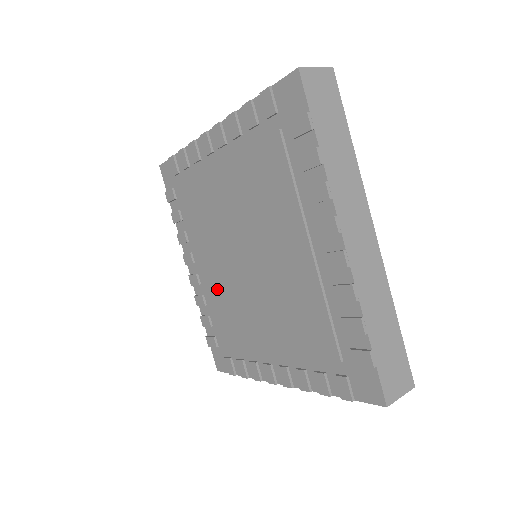
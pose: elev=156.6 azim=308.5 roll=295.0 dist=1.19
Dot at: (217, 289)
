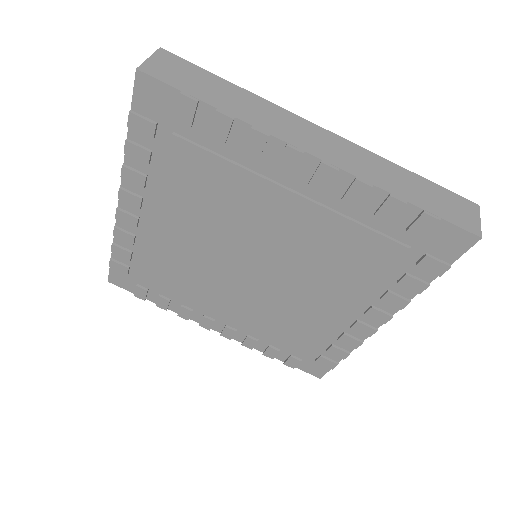
Dot at: (175, 252)
